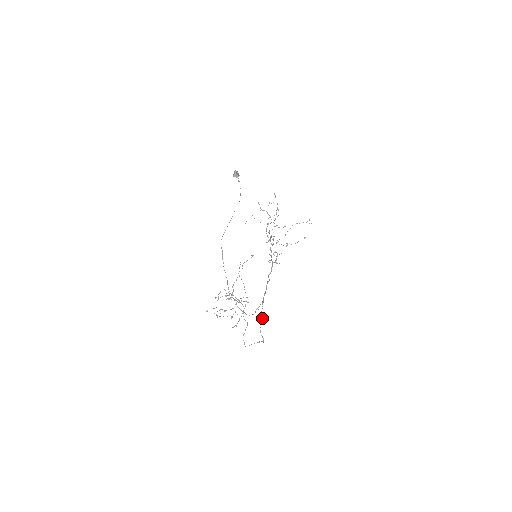
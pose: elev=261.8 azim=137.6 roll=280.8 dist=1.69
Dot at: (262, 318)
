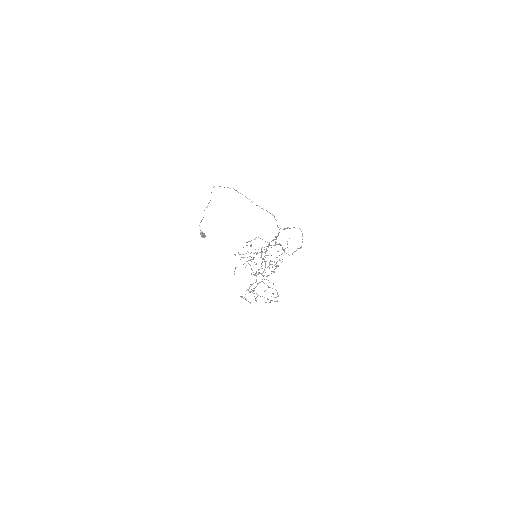
Dot at: (287, 227)
